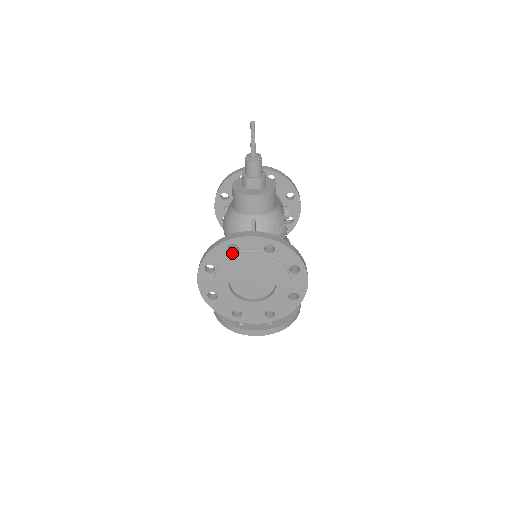
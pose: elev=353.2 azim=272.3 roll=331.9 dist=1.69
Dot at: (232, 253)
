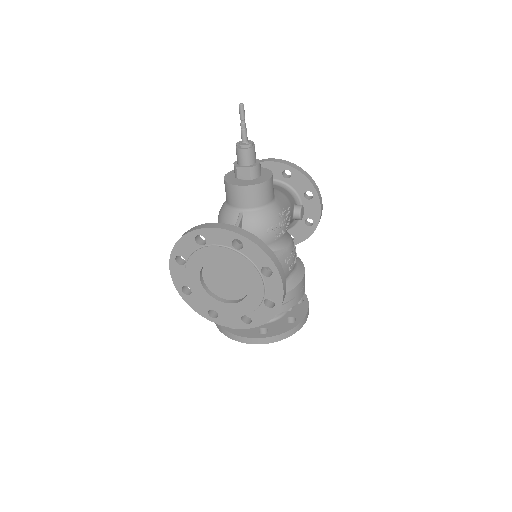
Dot at: (200, 245)
